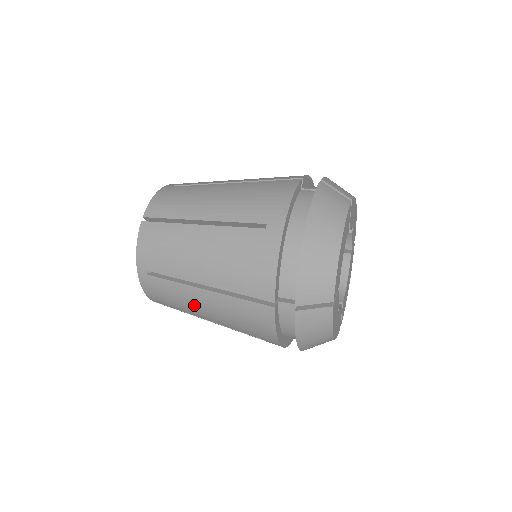
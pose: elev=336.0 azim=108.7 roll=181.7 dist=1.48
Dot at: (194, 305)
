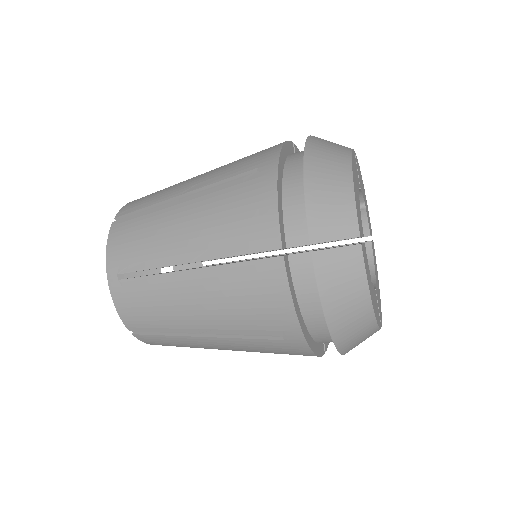
Dot at: (181, 304)
